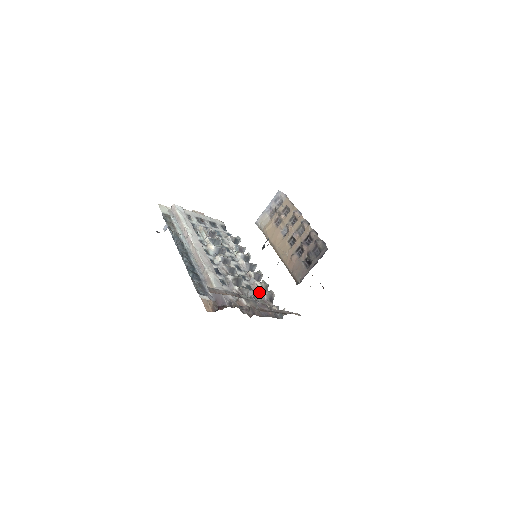
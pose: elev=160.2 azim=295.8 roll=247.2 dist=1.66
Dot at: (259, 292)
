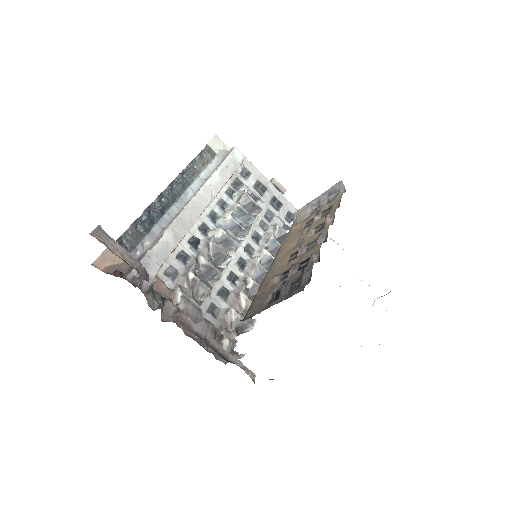
Dot at: (235, 309)
